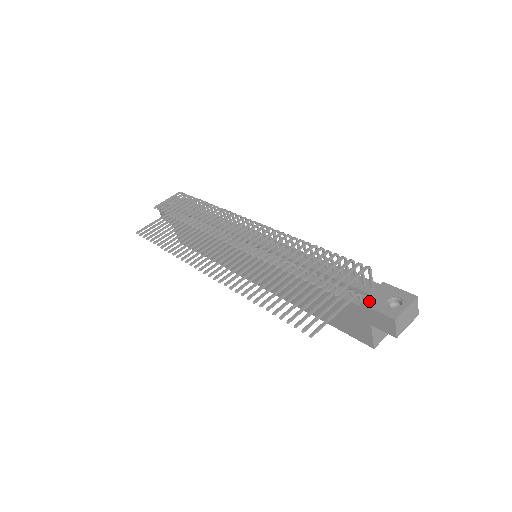
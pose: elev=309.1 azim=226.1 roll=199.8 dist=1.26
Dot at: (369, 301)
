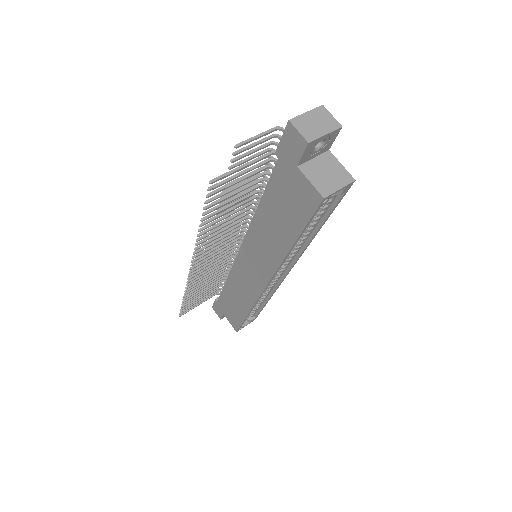
Dot at: occluded
